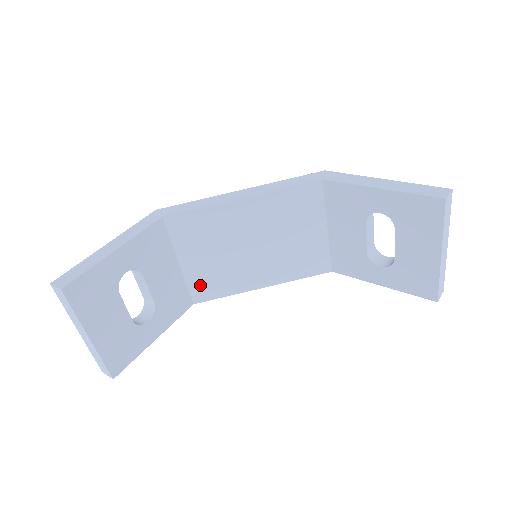
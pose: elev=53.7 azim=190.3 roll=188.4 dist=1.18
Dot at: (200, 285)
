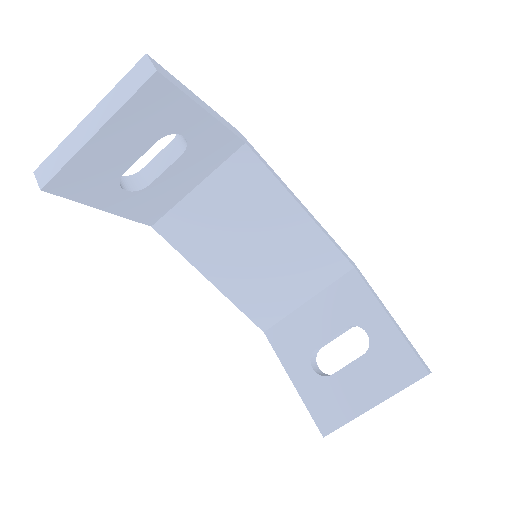
Dot at: (180, 221)
